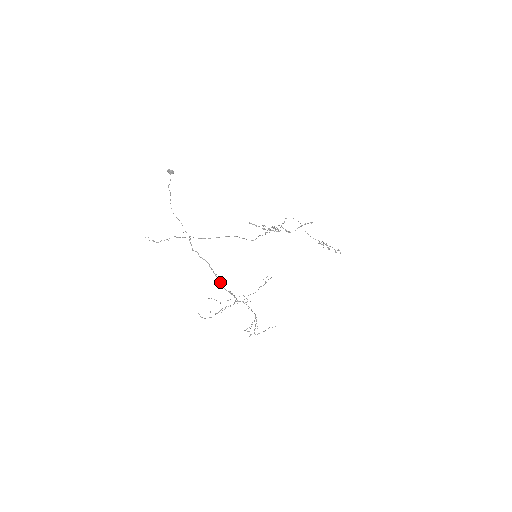
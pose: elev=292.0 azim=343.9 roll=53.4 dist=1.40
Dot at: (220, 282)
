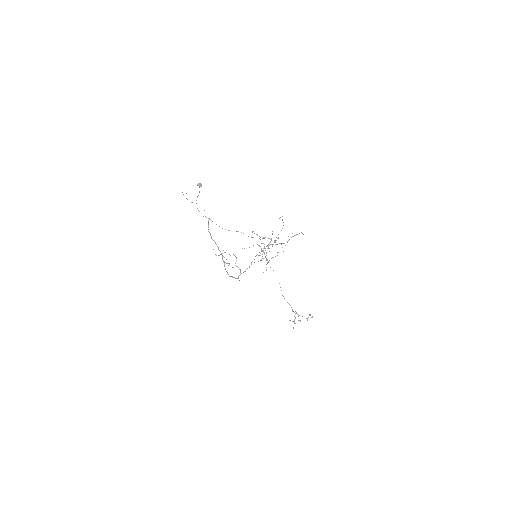
Dot at: occluded
